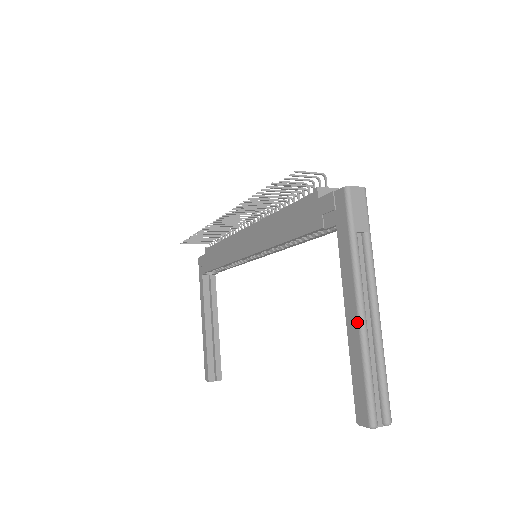
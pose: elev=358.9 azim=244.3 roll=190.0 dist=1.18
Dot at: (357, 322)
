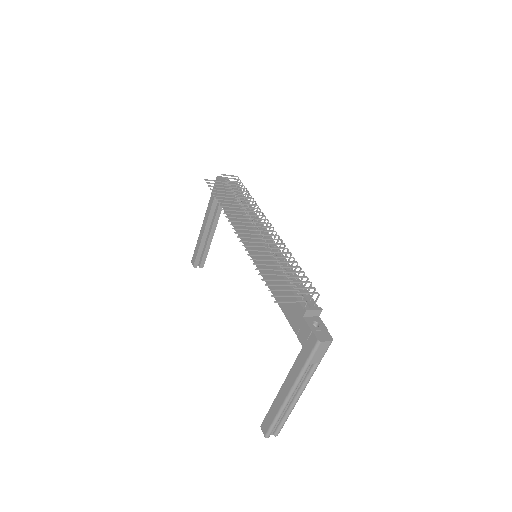
Dot at: (284, 400)
